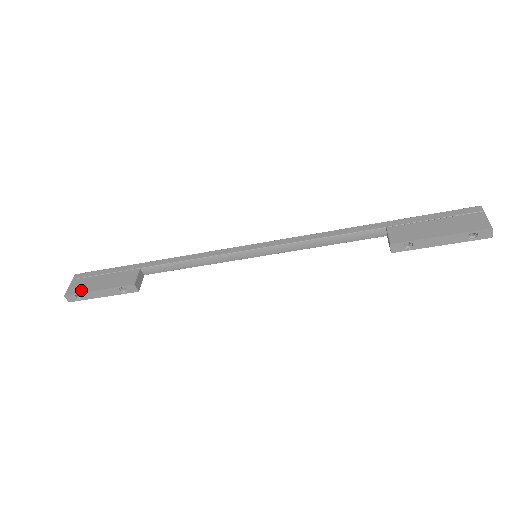
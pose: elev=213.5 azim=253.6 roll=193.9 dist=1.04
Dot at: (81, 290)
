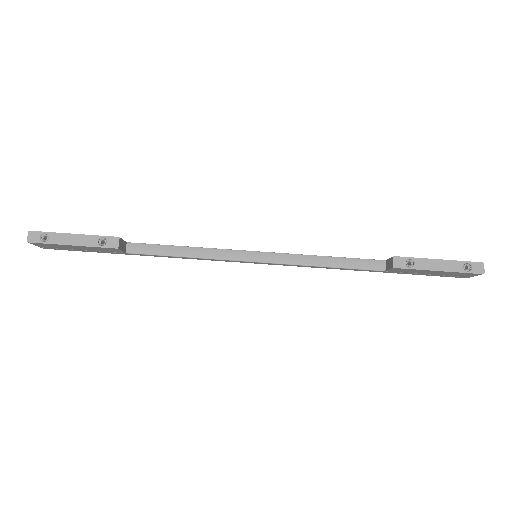
Dot at: (53, 232)
